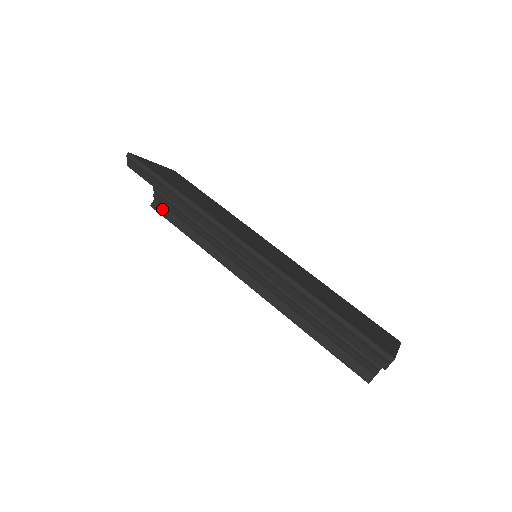
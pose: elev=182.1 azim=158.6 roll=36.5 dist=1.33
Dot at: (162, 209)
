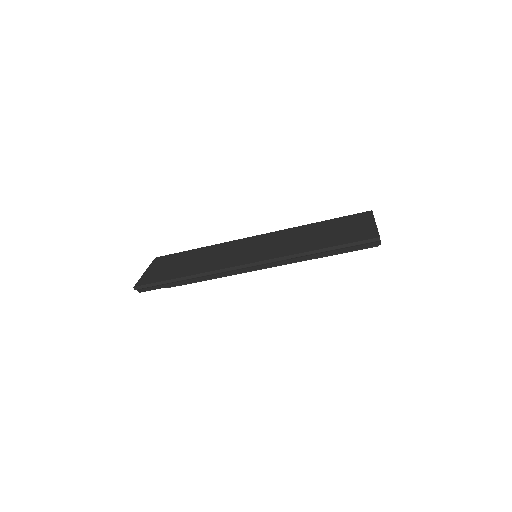
Dot at: occluded
